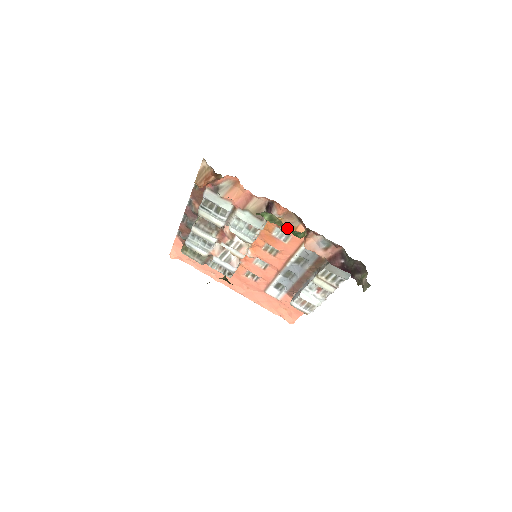
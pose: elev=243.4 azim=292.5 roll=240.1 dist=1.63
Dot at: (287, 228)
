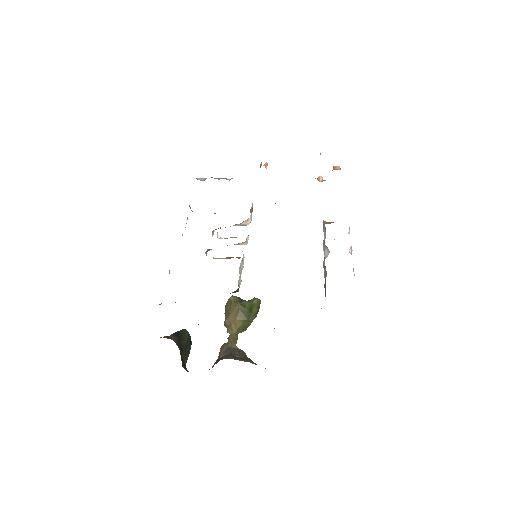
Dot at: occluded
